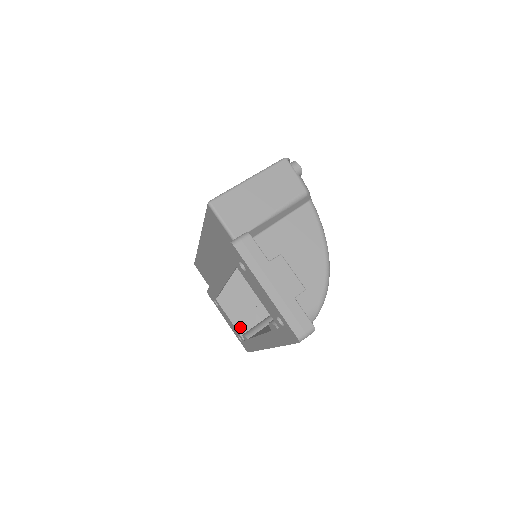
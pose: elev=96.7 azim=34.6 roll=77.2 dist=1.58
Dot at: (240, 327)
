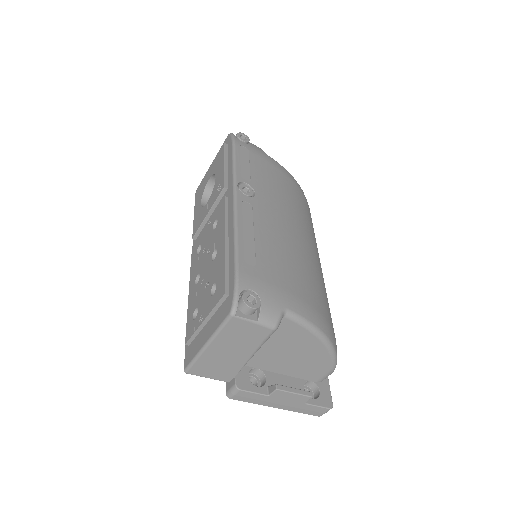
Dot at: occluded
